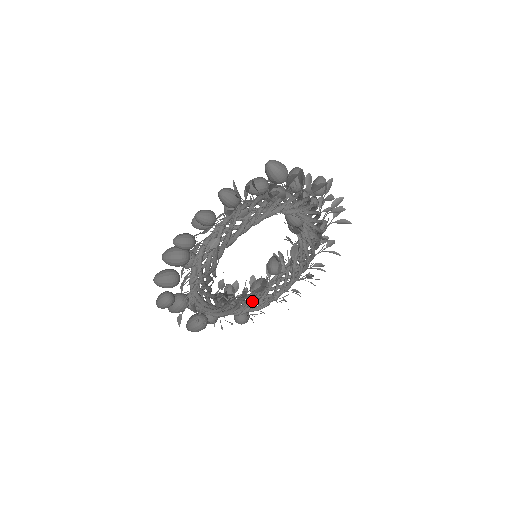
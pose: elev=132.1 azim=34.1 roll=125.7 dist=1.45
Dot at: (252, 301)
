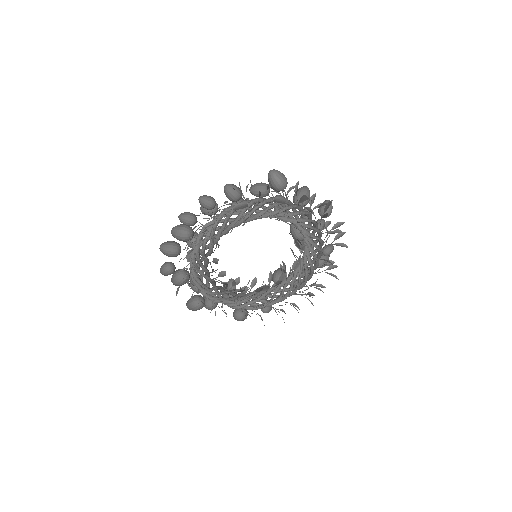
Dot at: (248, 299)
